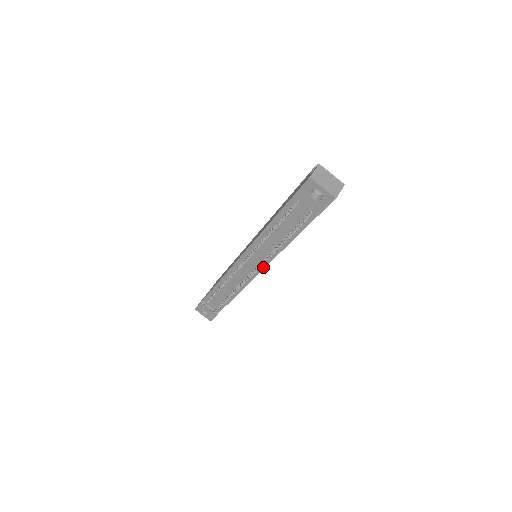
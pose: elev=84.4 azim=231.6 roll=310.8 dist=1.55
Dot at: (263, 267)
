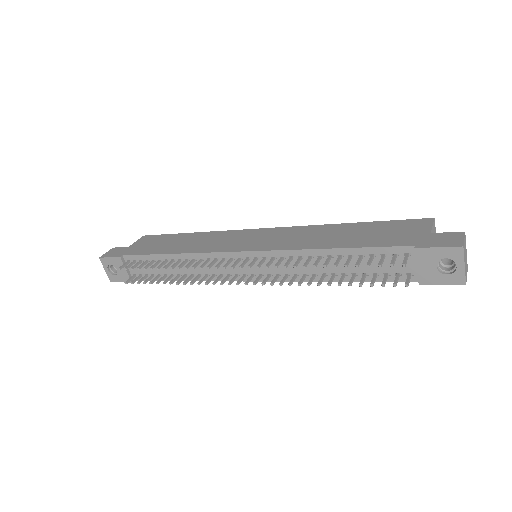
Dot at: occluded
